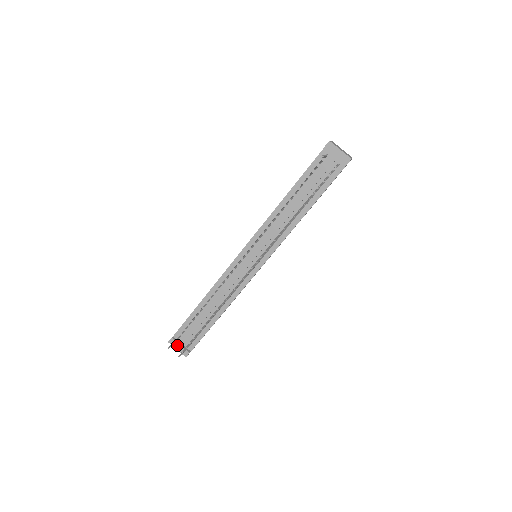
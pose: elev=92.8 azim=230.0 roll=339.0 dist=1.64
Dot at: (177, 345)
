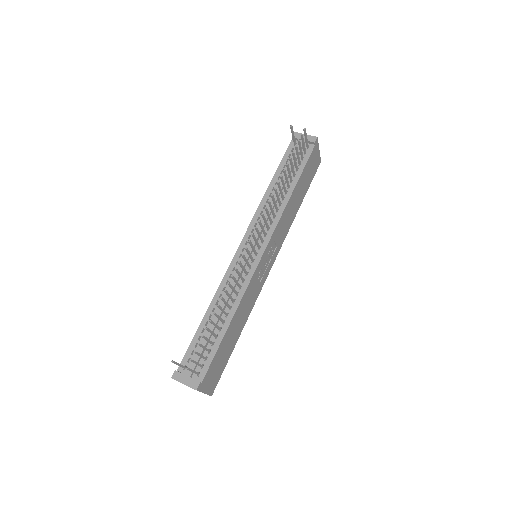
Dot at: (183, 377)
